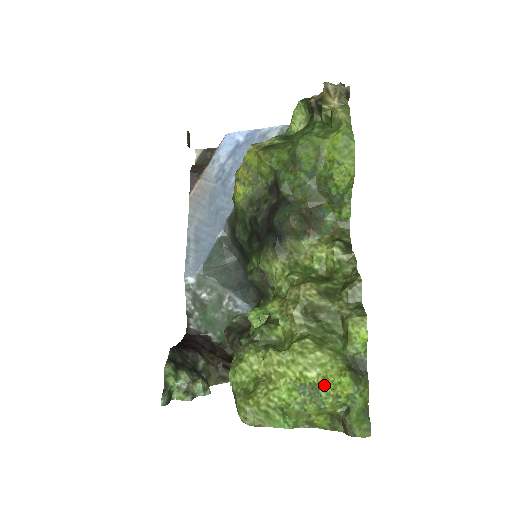
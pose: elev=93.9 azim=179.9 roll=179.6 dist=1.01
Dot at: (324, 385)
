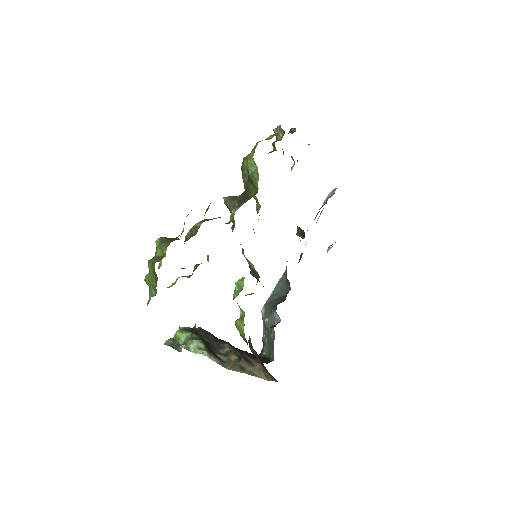
Dot at: occluded
